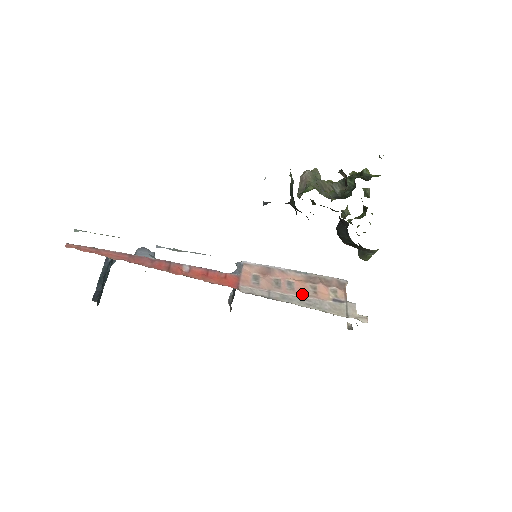
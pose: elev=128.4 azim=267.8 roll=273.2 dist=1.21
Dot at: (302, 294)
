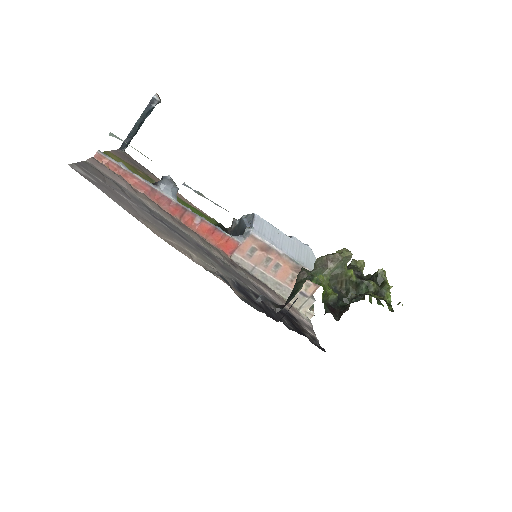
Dot at: (280, 278)
